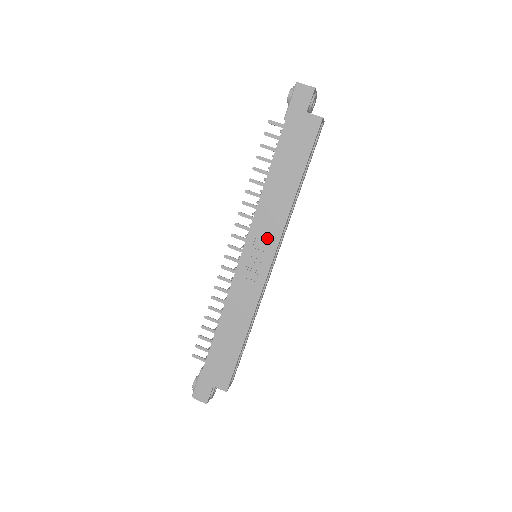
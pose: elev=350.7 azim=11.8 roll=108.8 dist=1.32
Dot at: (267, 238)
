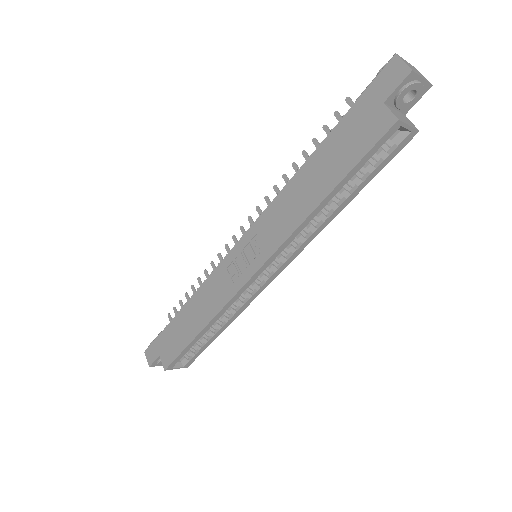
Dot at: (265, 241)
